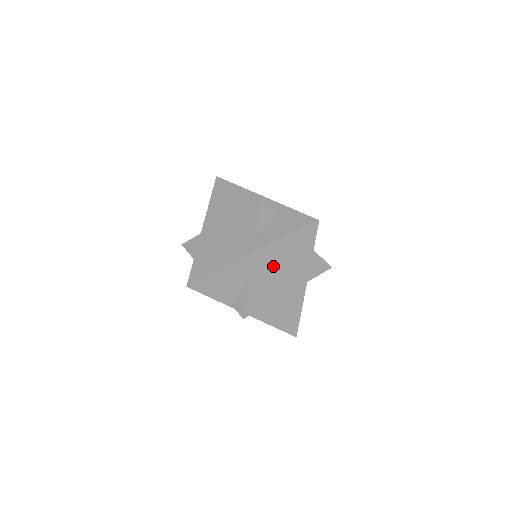
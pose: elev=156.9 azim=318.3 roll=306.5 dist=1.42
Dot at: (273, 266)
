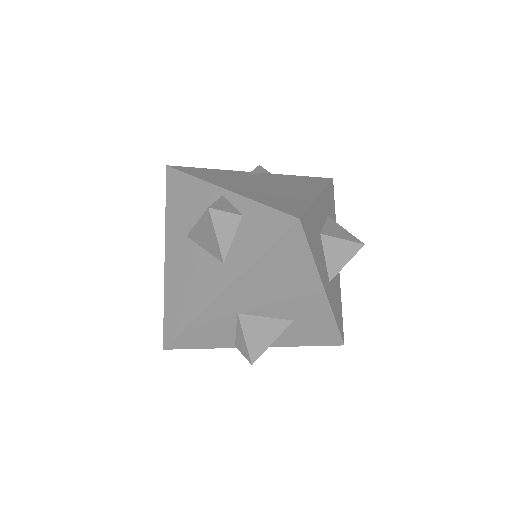
Dot at: (263, 293)
